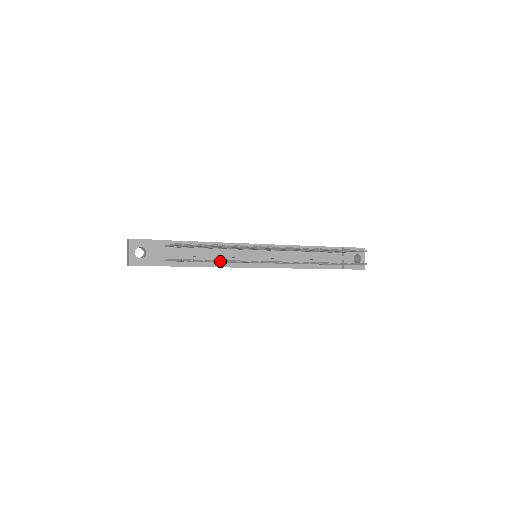
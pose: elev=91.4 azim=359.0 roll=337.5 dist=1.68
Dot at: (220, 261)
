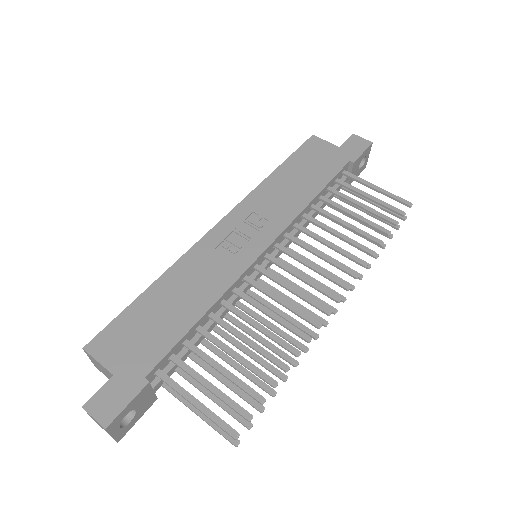
Dot at: occluded
